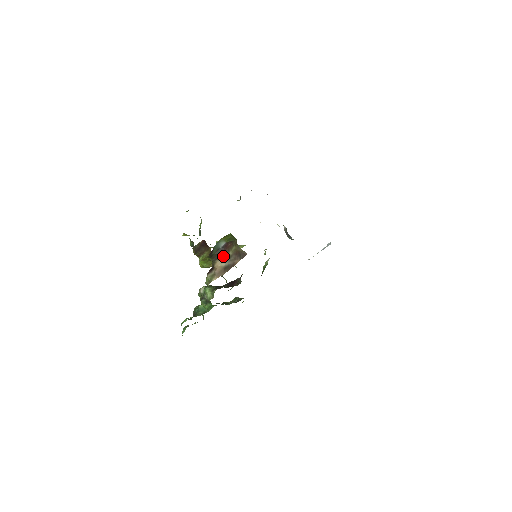
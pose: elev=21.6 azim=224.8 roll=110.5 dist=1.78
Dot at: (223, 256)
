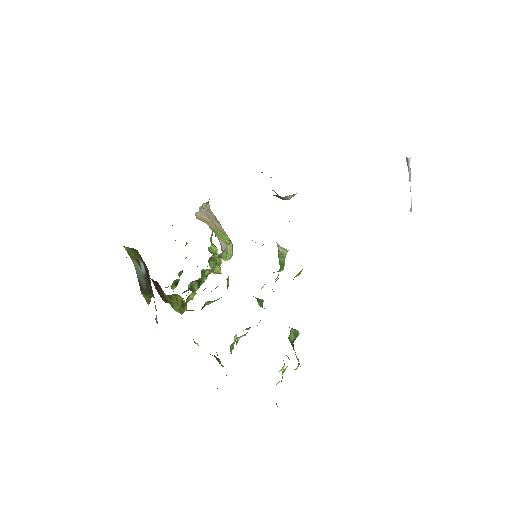
Dot at: (150, 281)
